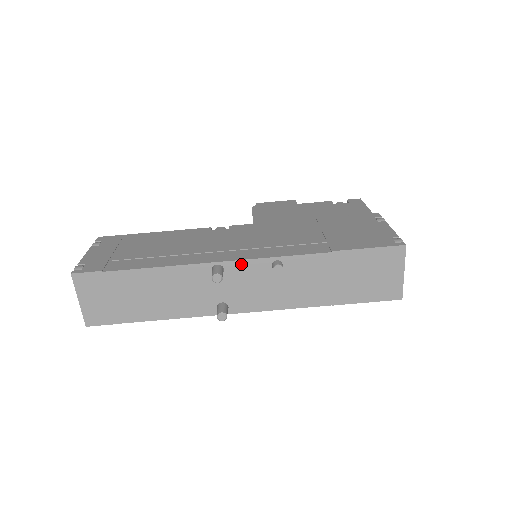
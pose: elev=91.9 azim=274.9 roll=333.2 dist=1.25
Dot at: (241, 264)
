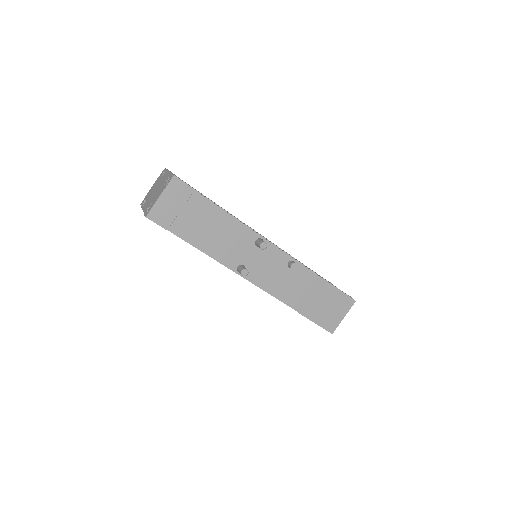
Dot at: (274, 249)
